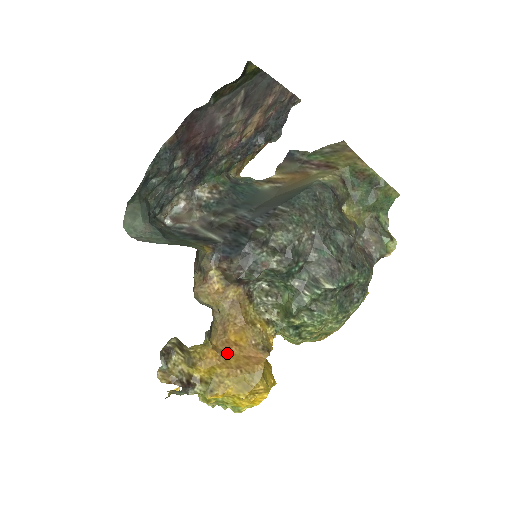
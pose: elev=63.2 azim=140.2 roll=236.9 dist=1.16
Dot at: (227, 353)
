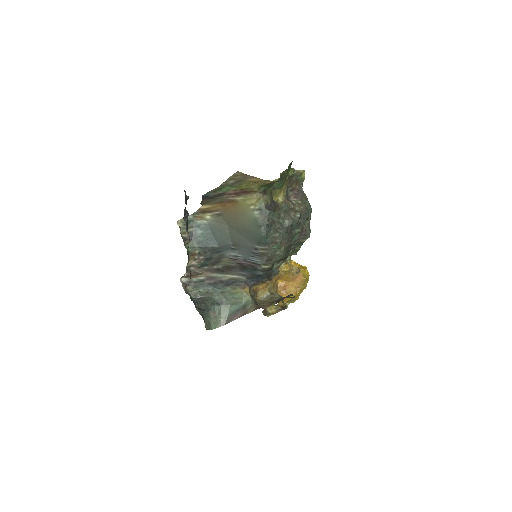
Dot at: (286, 289)
